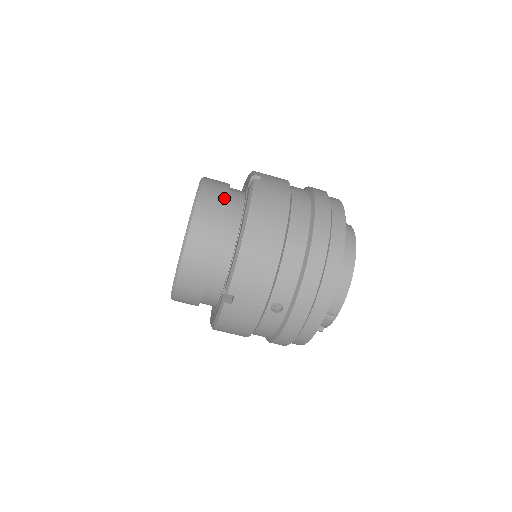
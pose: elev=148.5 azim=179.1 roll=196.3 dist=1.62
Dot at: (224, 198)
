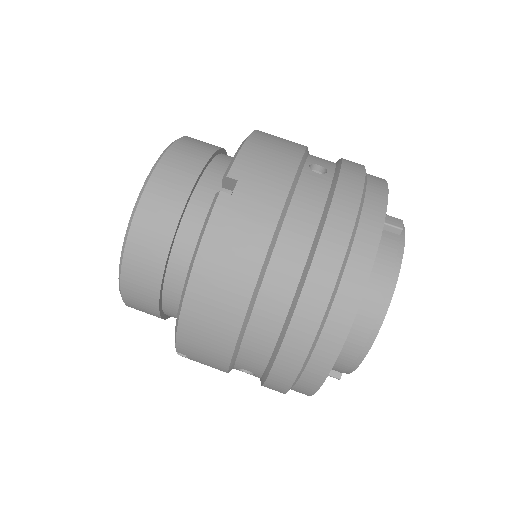
Dot at: (176, 215)
